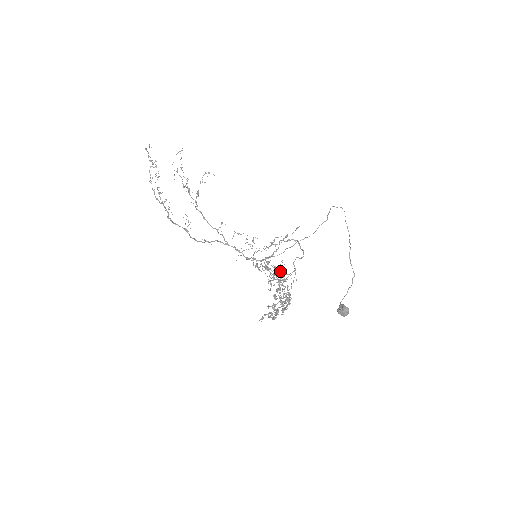
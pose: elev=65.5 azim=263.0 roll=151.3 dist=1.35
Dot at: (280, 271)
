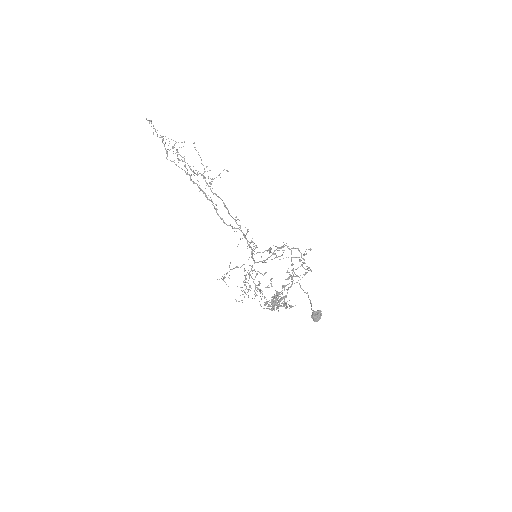
Dot at: occluded
